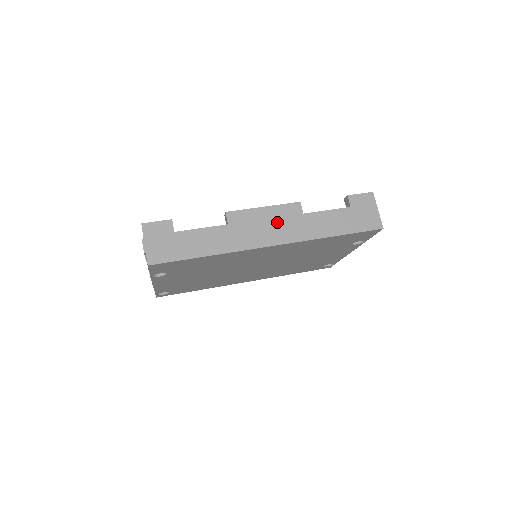
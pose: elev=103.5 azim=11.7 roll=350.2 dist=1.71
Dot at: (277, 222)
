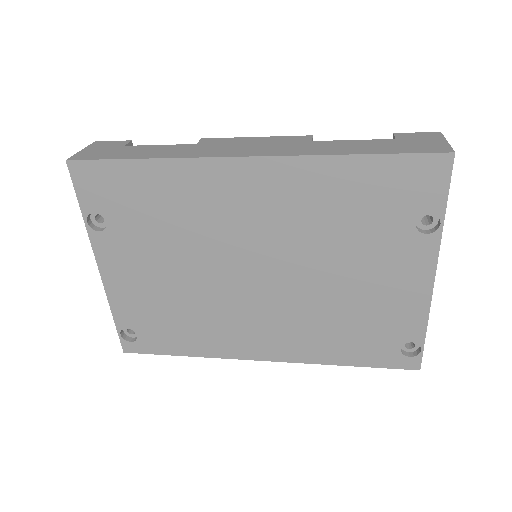
Dot at: (267, 144)
